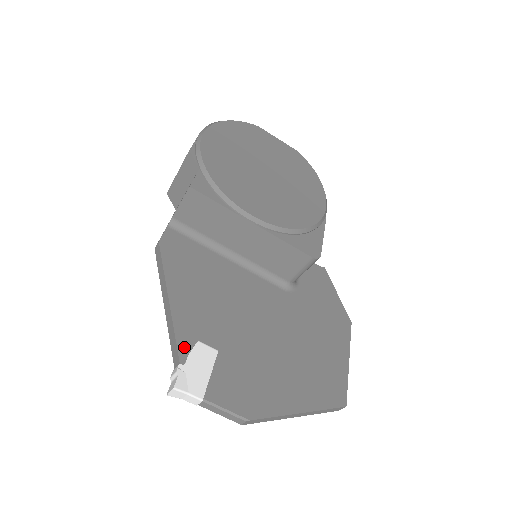
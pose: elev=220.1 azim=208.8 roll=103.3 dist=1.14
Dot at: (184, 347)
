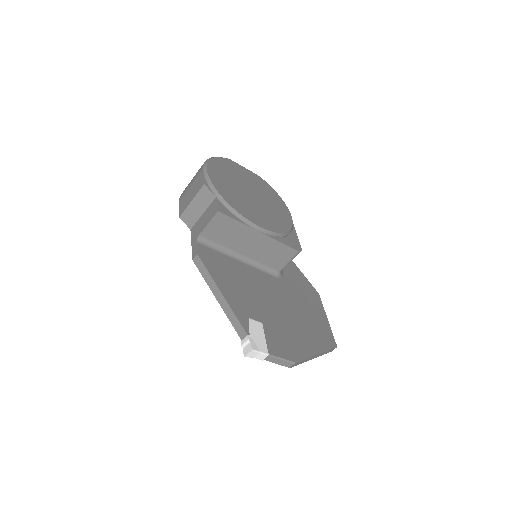
Dot at: (244, 323)
